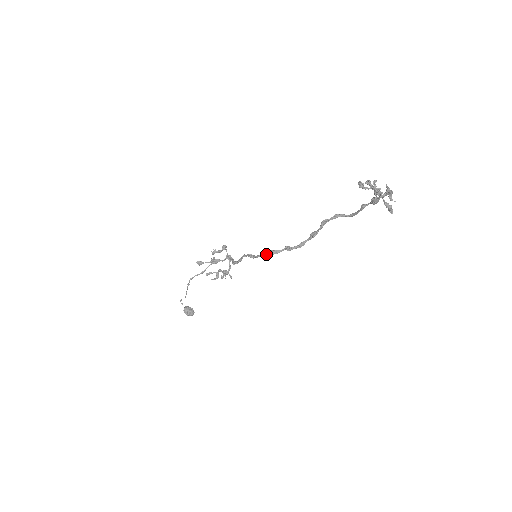
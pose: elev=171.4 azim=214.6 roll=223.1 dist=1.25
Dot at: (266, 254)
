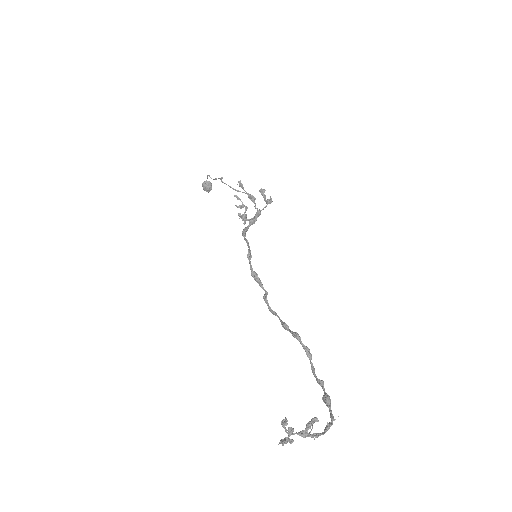
Dot at: (253, 274)
